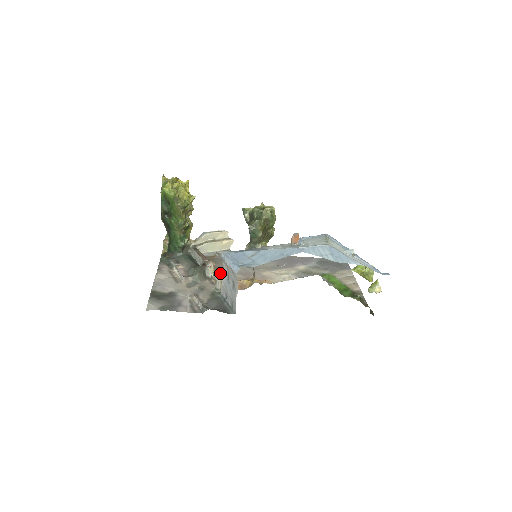
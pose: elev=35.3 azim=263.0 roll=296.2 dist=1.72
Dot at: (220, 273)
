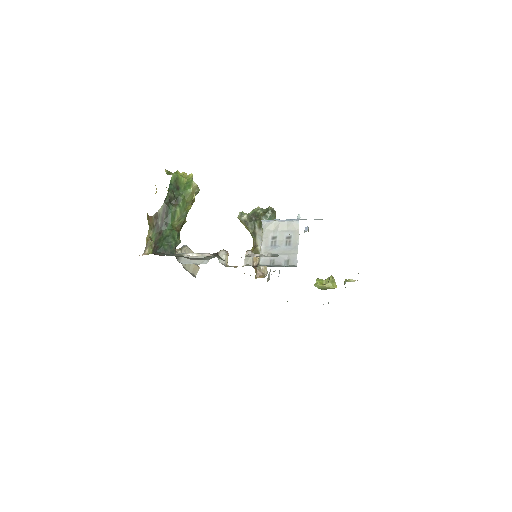
Dot at: (250, 250)
